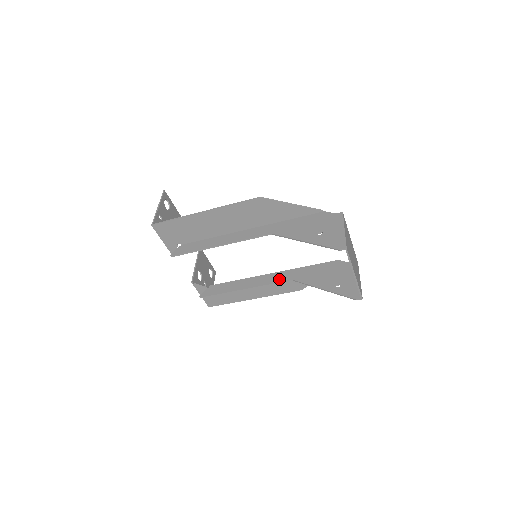
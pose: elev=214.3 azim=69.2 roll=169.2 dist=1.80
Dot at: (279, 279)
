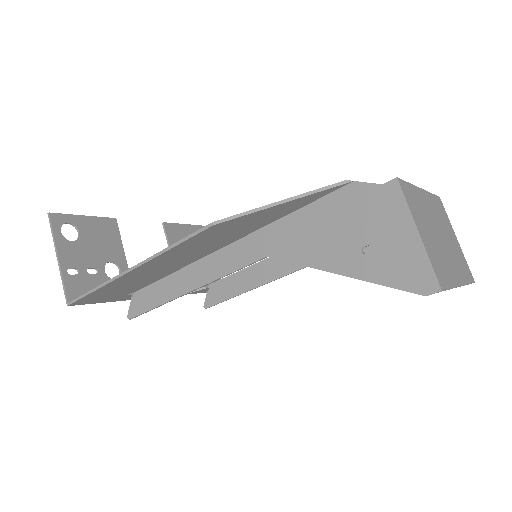
Dot at: occluded
